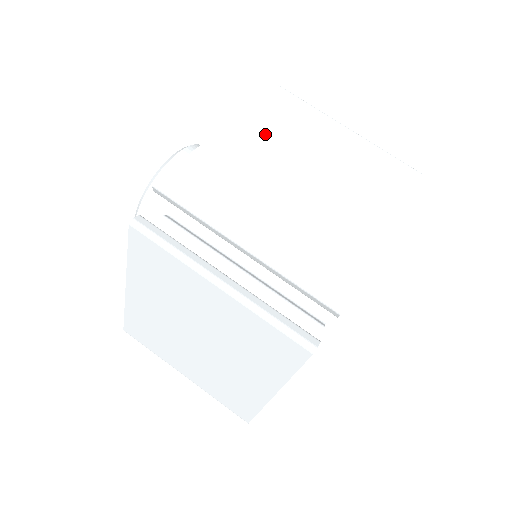
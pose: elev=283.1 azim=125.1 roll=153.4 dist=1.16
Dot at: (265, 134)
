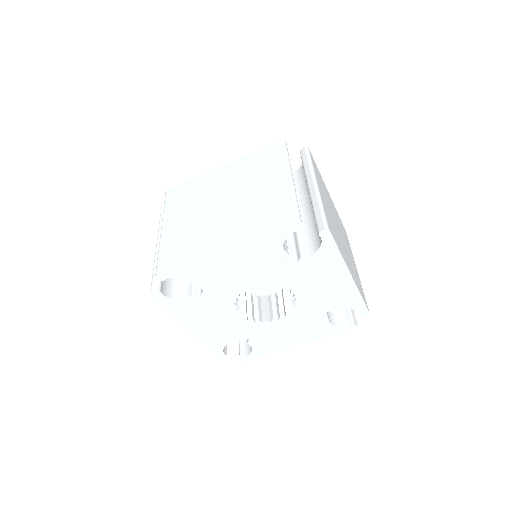
Dot at: occluded
